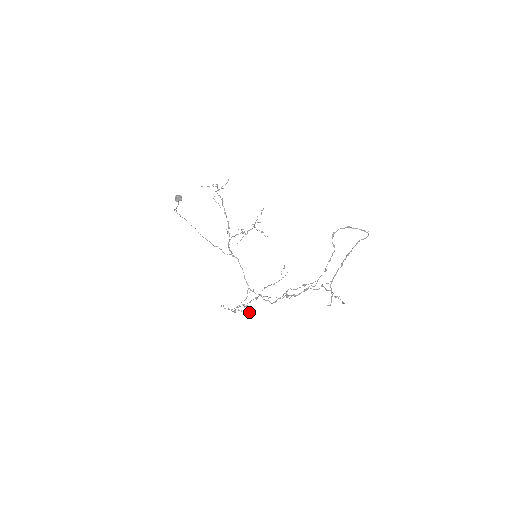
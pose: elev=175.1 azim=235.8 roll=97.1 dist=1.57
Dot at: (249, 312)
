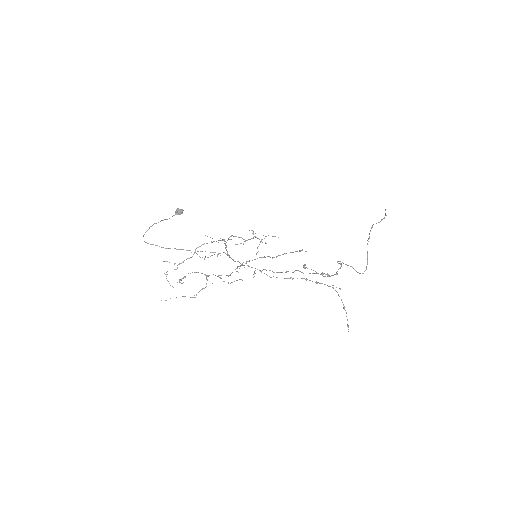
Dot at: (239, 279)
